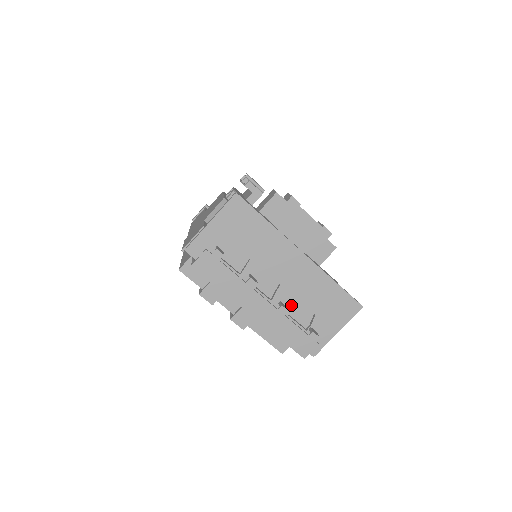
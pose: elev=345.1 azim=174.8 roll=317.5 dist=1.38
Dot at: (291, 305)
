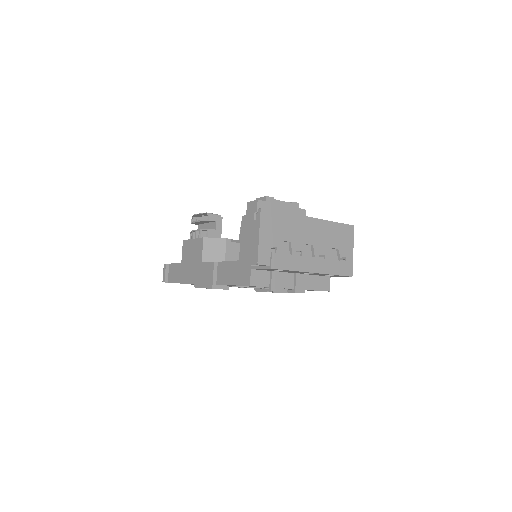
Dot at: (325, 253)
